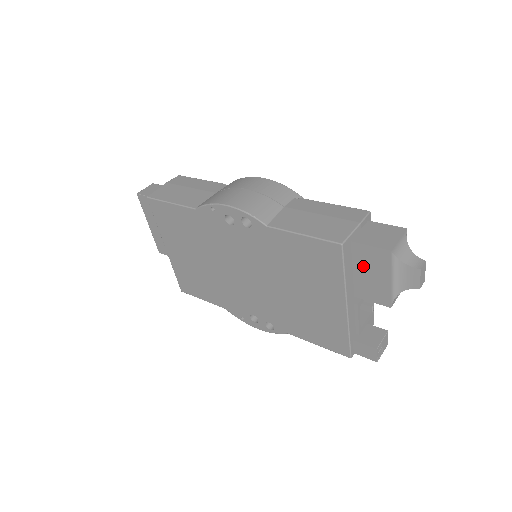
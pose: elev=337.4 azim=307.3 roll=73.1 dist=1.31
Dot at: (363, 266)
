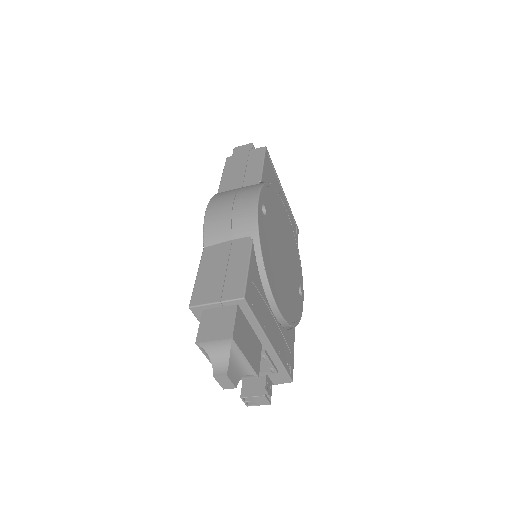
Dot at: occluded
